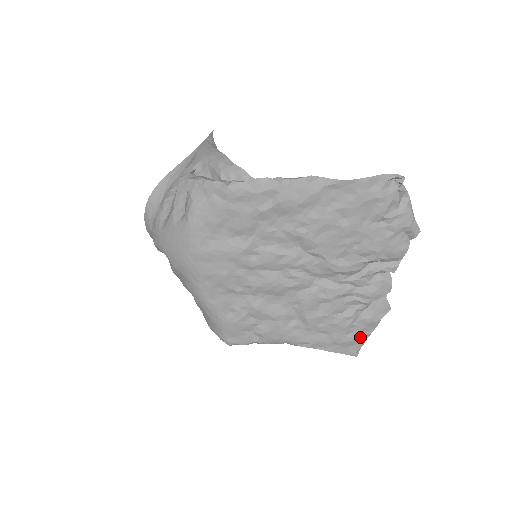
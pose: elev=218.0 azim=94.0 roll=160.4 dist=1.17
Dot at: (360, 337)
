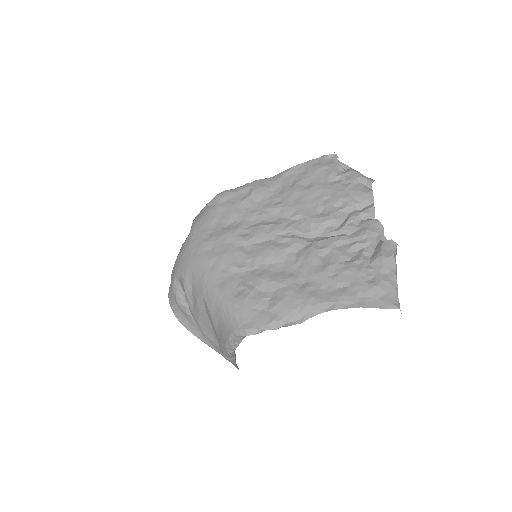
Dot at: (385, 281)
